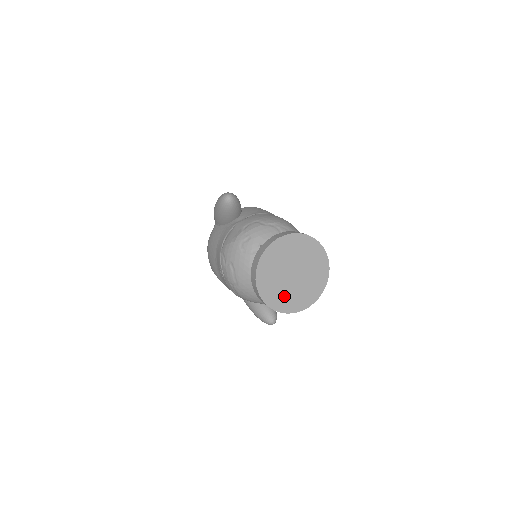
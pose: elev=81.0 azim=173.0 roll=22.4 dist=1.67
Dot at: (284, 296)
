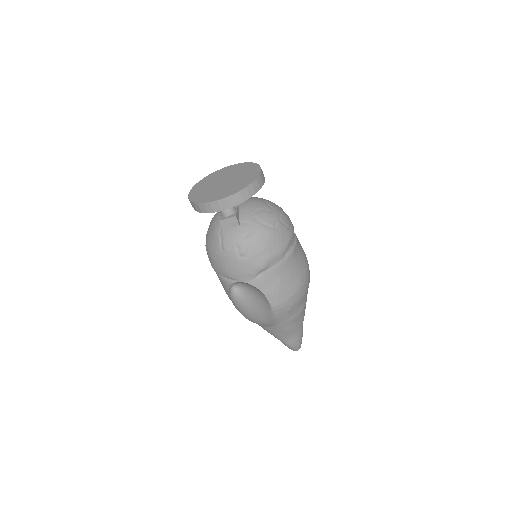
Dot at: (207, 194)
